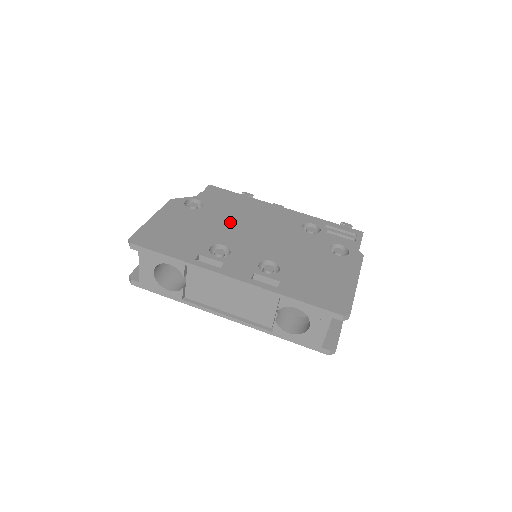
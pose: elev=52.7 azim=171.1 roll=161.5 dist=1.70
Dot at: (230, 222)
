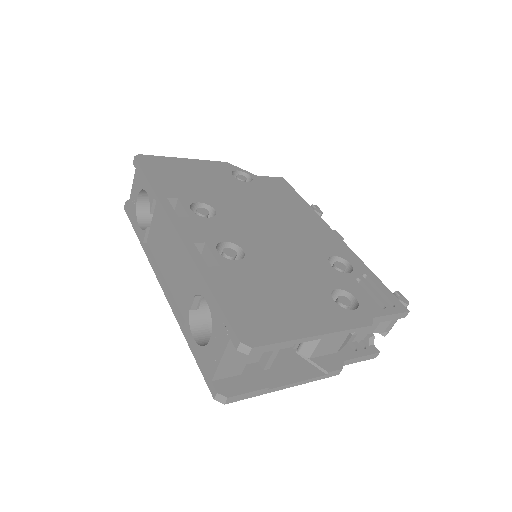
Dot at: (254, 204)
